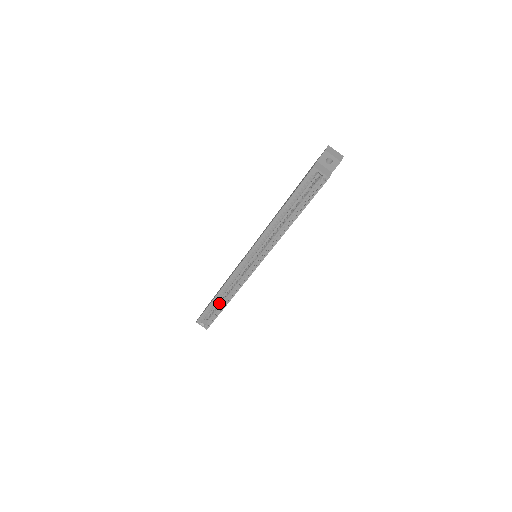
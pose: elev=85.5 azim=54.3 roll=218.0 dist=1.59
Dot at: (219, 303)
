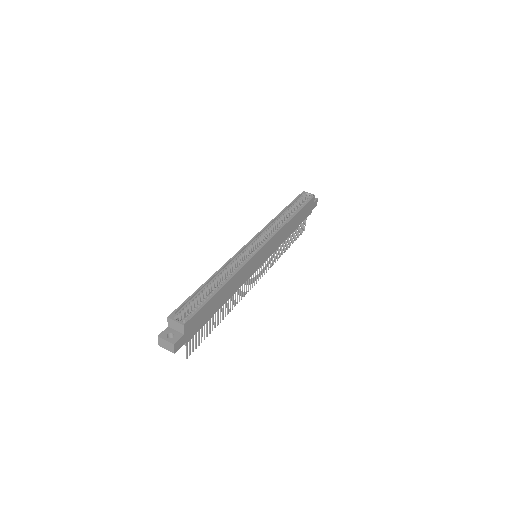
Dot at: (209, 294)
